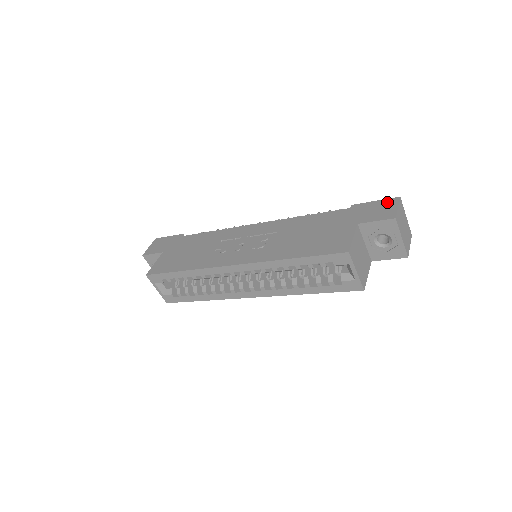
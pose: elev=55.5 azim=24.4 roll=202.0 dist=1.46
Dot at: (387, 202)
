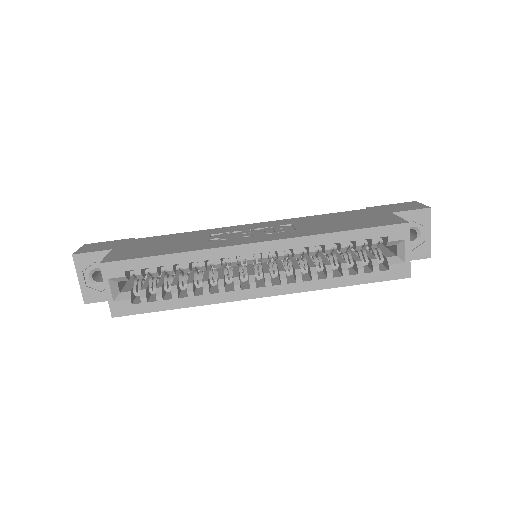
Dot at: (406, 203)
